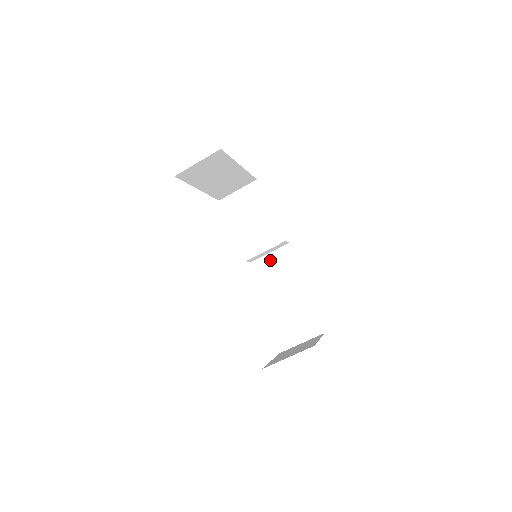
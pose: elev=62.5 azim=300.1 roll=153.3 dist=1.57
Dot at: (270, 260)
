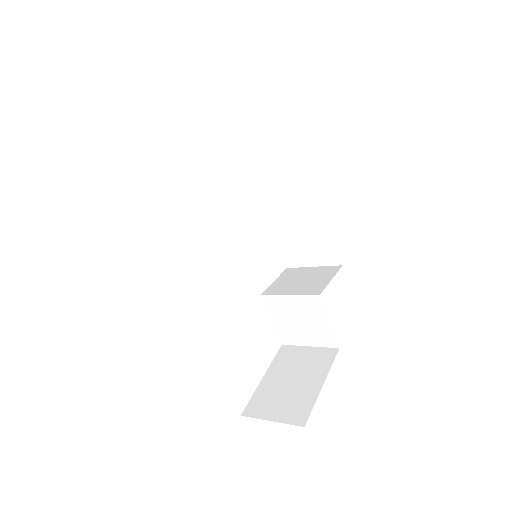
Dot at: (292, 211)
